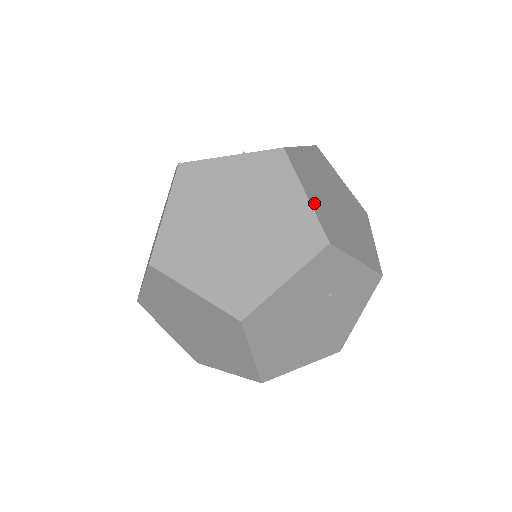
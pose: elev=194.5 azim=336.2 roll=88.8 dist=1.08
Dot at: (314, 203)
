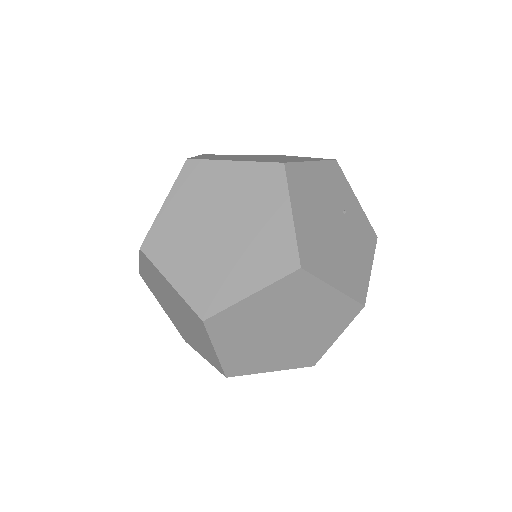
Dot at: occluded
